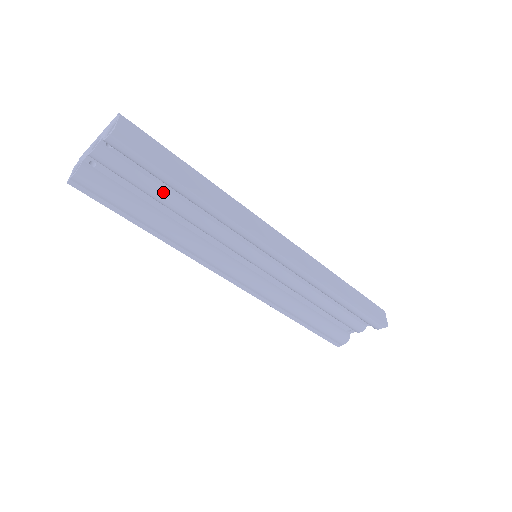
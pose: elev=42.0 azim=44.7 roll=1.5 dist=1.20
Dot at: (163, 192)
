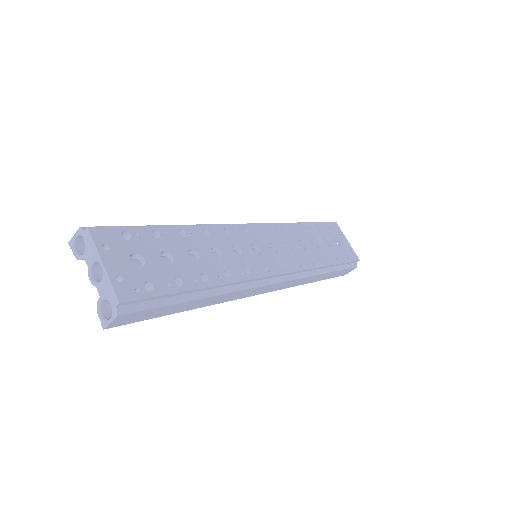
Dot at: occluded
